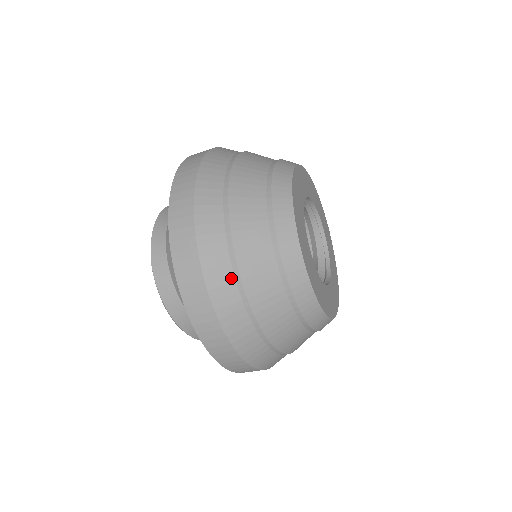
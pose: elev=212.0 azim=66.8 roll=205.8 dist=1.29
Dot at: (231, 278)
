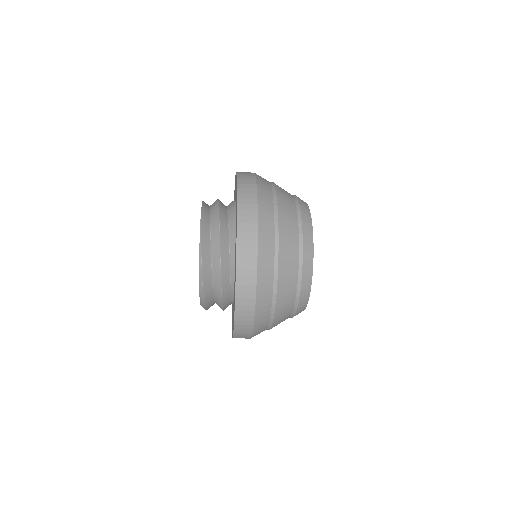
Dot at: (272, 218)
